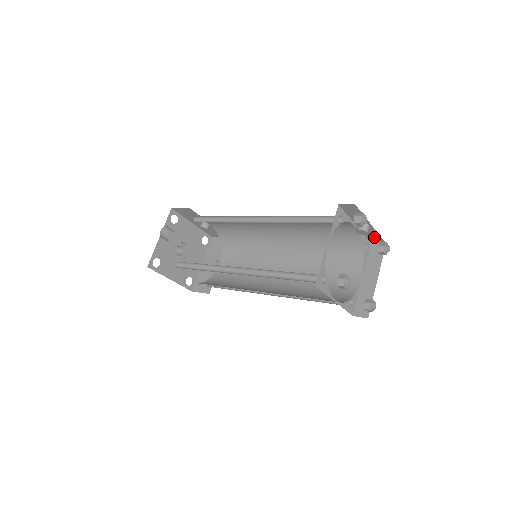
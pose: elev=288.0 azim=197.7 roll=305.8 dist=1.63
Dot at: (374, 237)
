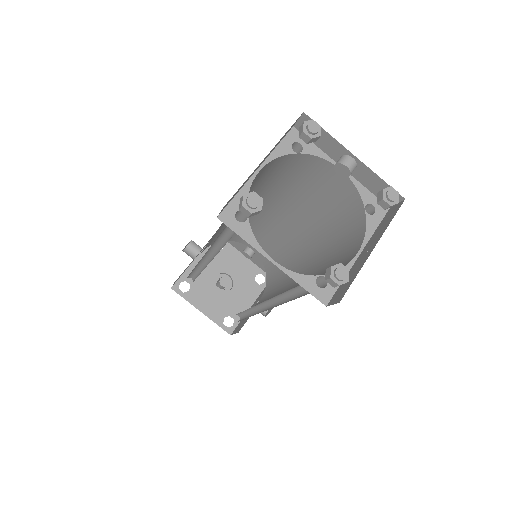
Dot at: (381, 189)
